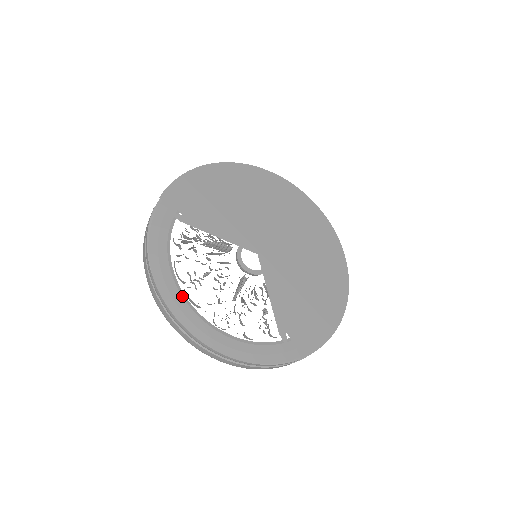
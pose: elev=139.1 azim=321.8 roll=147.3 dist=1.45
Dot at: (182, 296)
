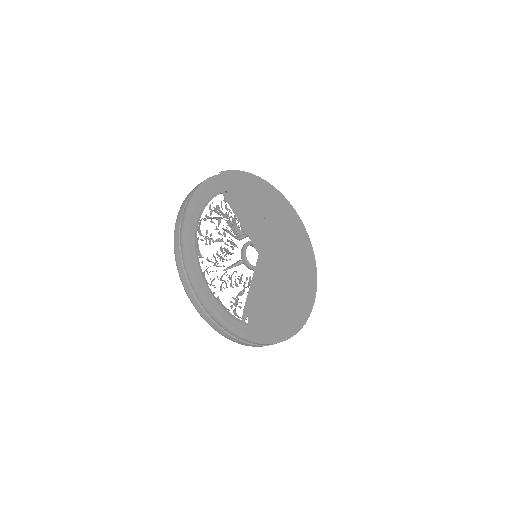
Dot at: (195, 240)
